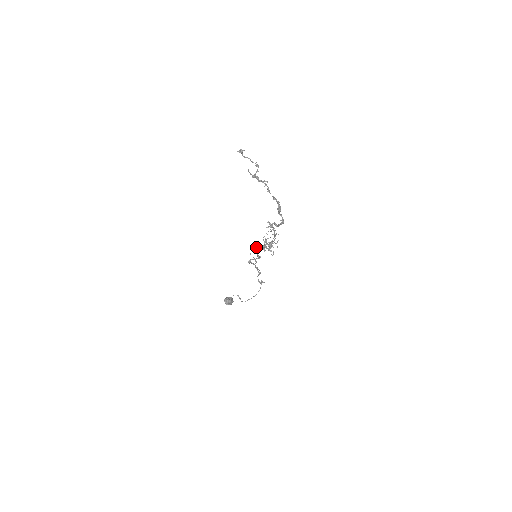
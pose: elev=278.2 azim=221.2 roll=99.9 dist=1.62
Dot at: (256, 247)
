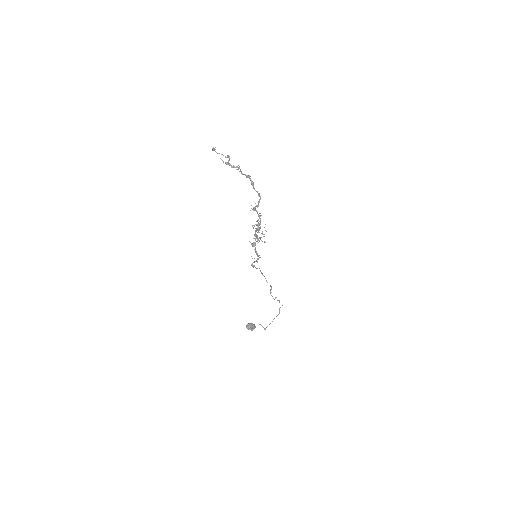
Dot at: (252, 243)
